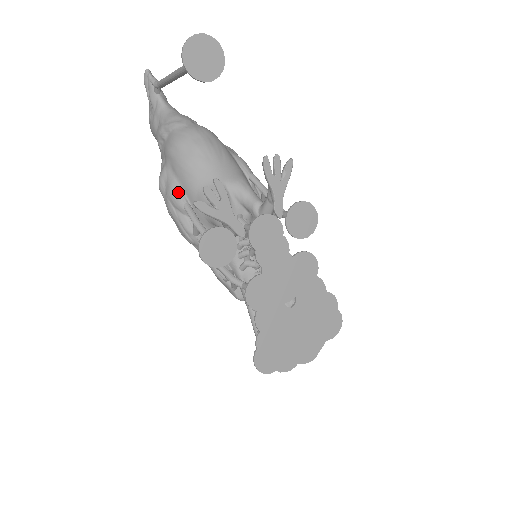
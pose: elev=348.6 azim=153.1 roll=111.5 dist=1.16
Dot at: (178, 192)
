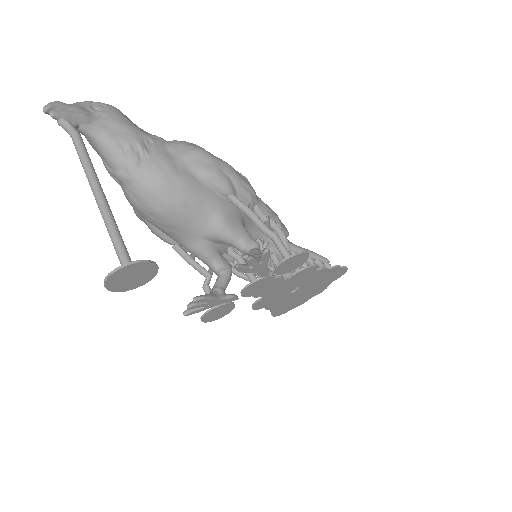
Dot at: (160, 235)
